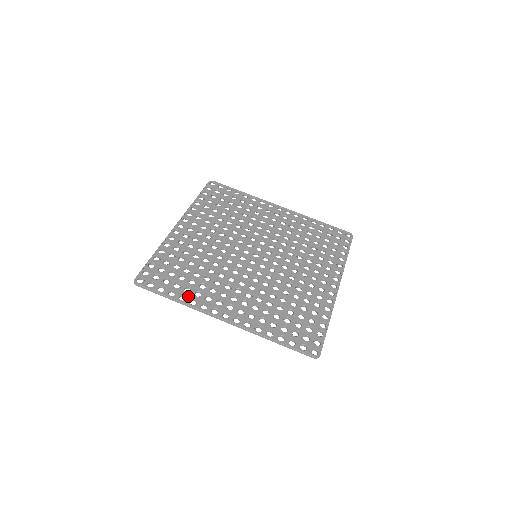
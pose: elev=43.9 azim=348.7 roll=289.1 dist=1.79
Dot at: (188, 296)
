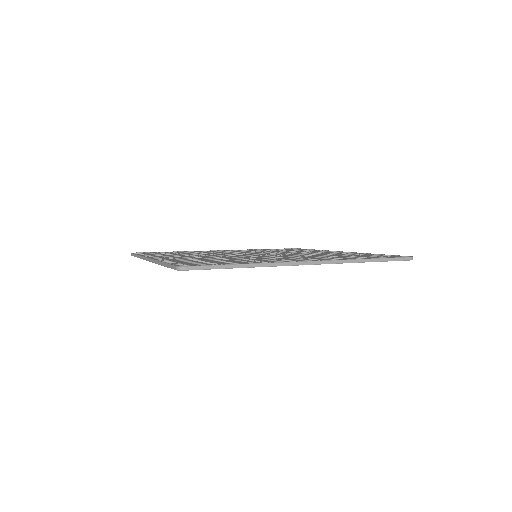
Dot at: occluded
